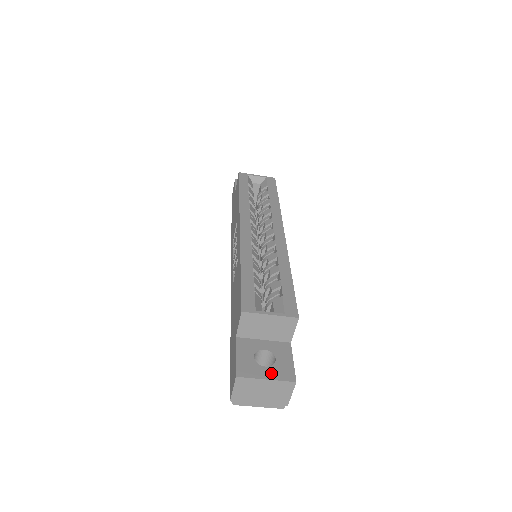
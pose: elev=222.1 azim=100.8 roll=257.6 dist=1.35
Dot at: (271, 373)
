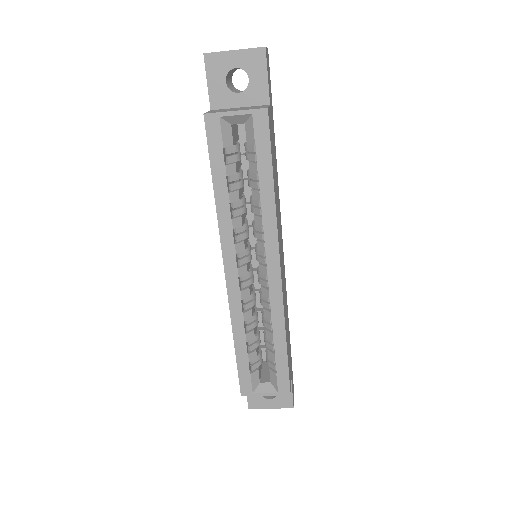
Dot at: (274, 404)
